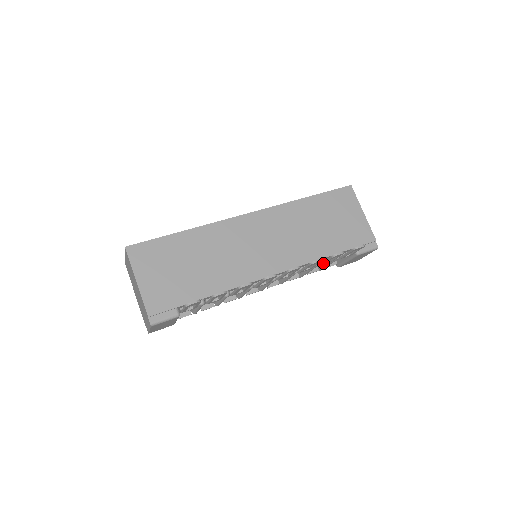
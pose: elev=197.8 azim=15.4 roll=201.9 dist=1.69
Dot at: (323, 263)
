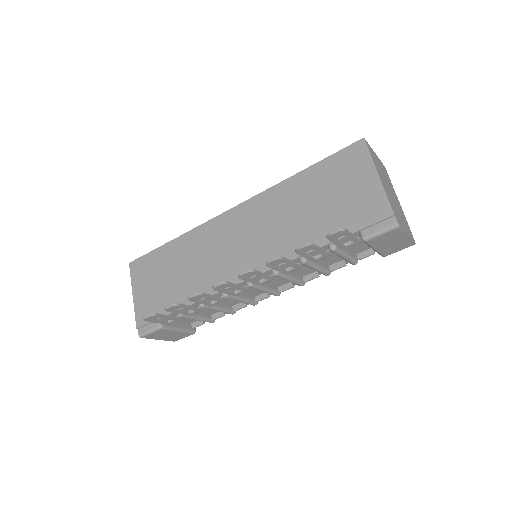
Dot at: (308, 259)
